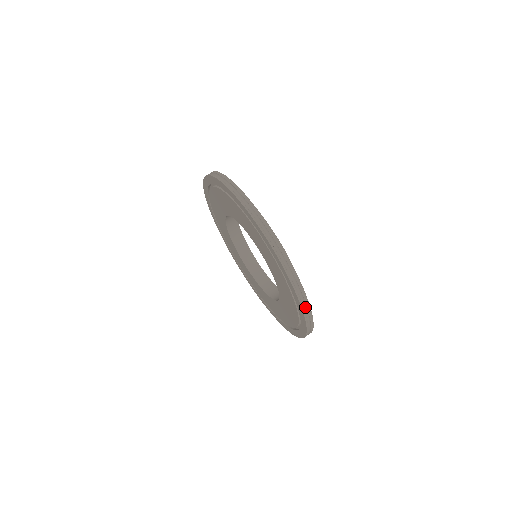
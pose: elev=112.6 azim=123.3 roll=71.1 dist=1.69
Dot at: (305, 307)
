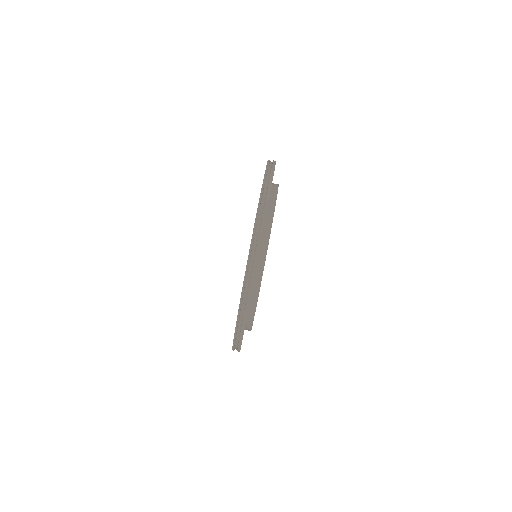
Dot at: (237, 343)
